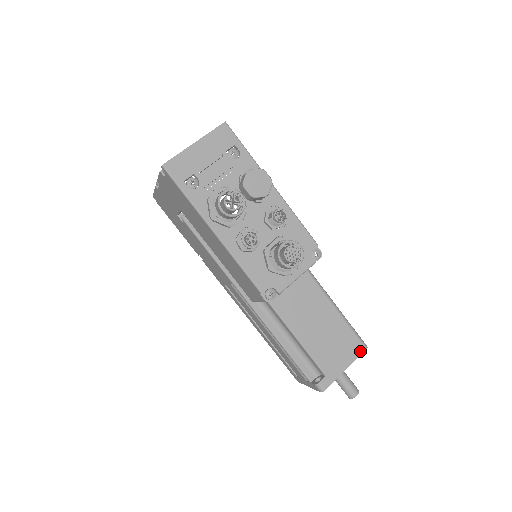
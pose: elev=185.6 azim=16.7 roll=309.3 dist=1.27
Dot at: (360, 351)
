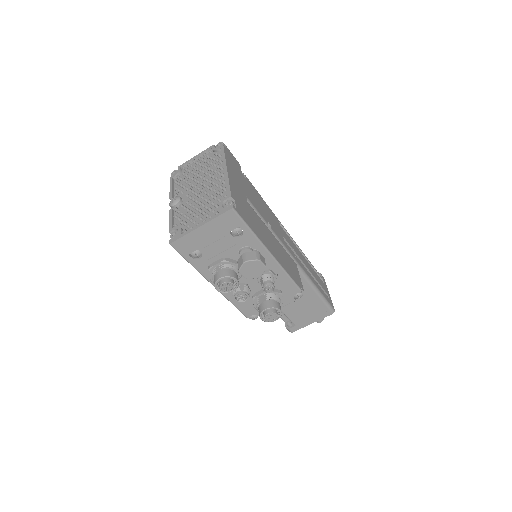
Dot at: (327, 315)
